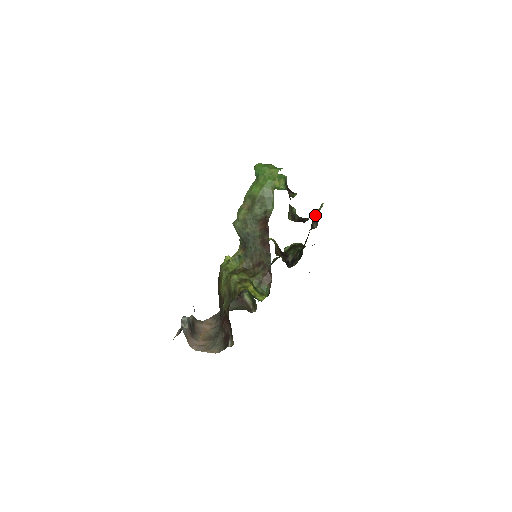
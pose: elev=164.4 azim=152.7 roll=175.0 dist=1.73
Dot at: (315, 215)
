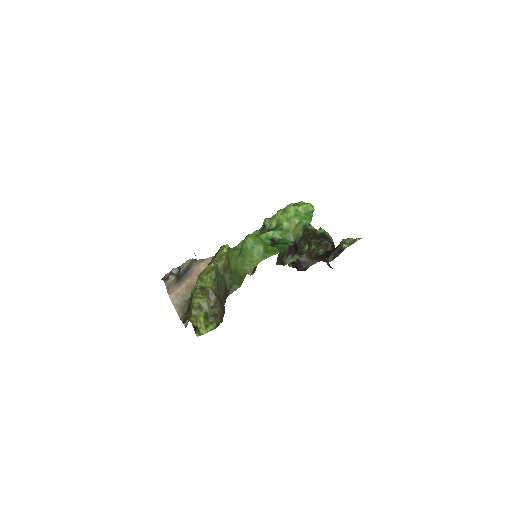
Dot at: (339, 248)
